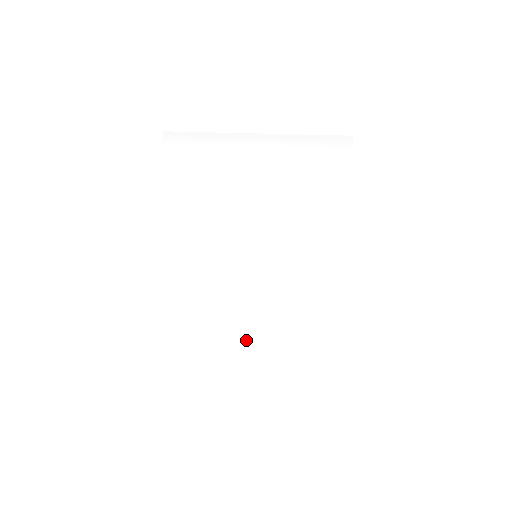
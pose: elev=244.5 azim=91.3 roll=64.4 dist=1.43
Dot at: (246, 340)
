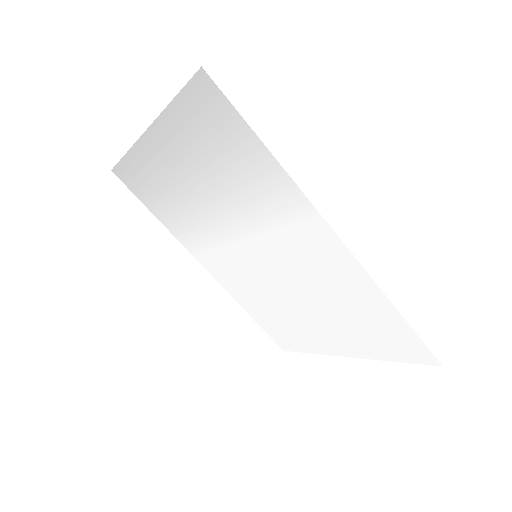
Dot at: (314, 327)
